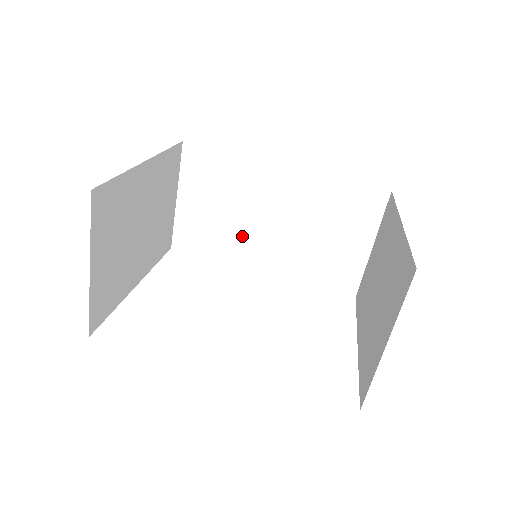
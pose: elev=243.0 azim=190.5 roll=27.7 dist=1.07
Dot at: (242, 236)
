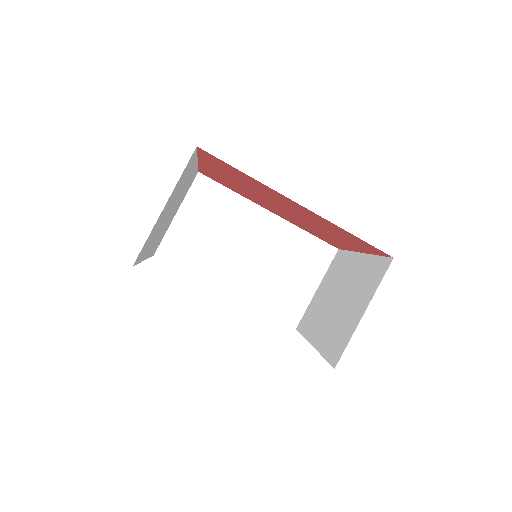
Dot at: (220, 258)
